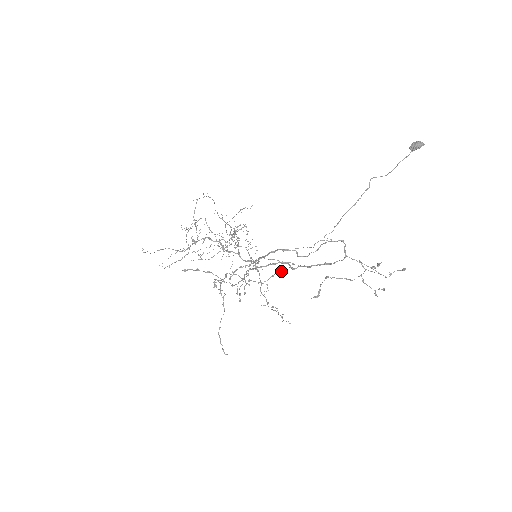
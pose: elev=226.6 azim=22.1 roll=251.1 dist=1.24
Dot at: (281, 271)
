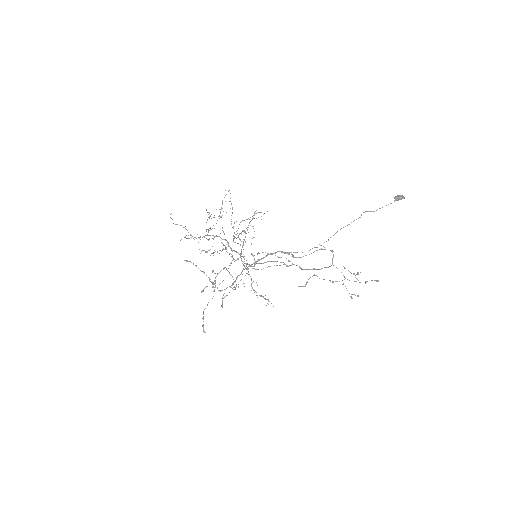
Dot at: (277, 265)
